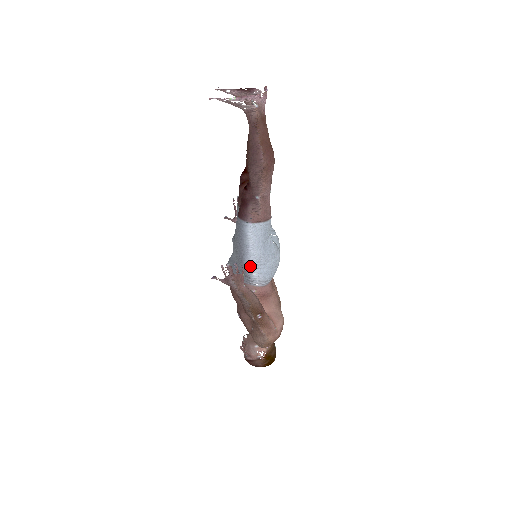
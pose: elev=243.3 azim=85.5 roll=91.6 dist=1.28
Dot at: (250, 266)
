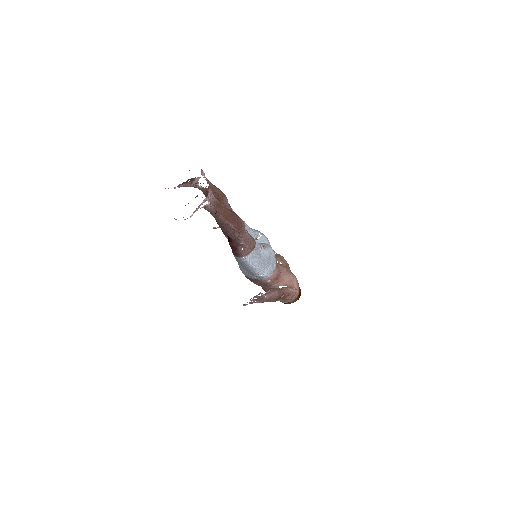
Dot at: (259, 273)
